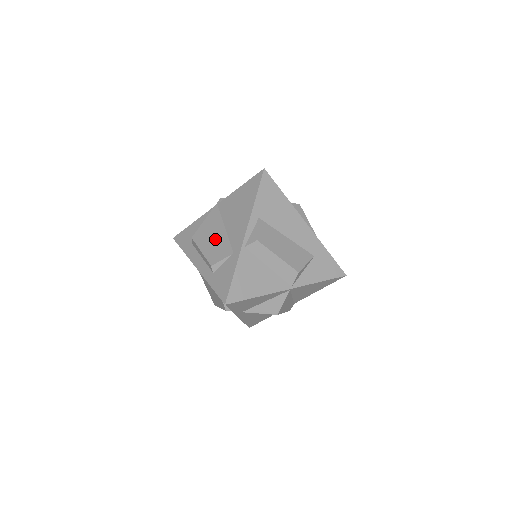
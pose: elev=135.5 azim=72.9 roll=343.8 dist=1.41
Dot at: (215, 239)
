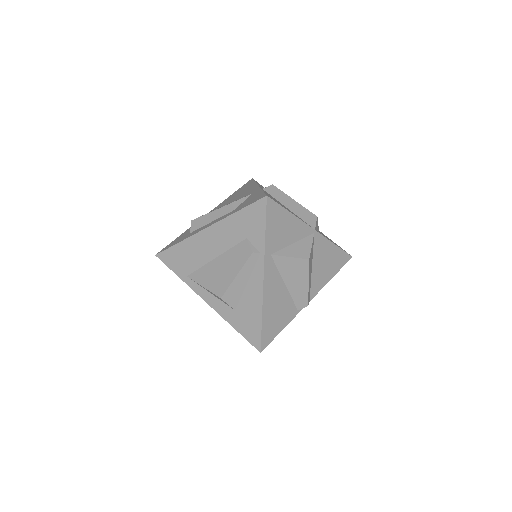
Dot at: occluded
